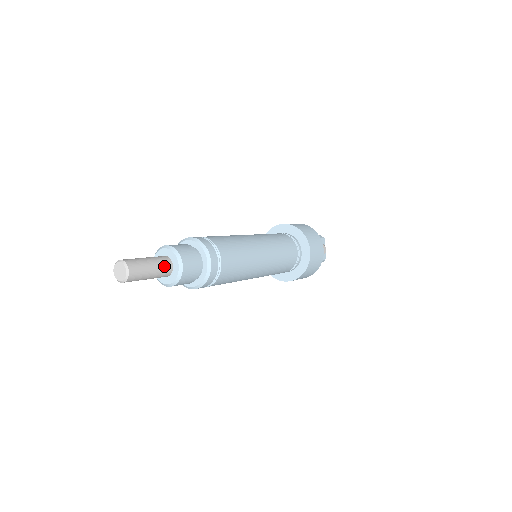
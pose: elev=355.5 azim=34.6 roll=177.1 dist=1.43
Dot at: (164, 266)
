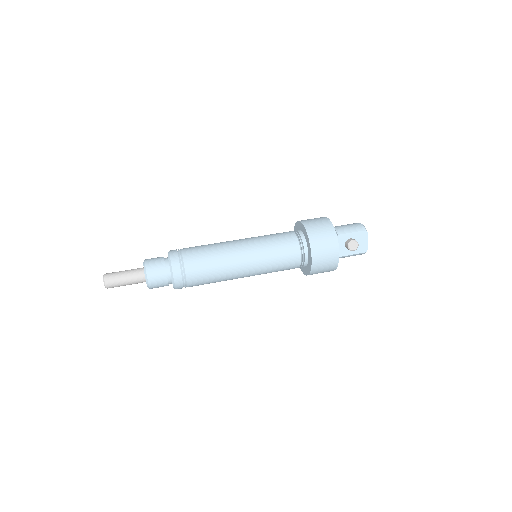
Dot at: (137, 277)
